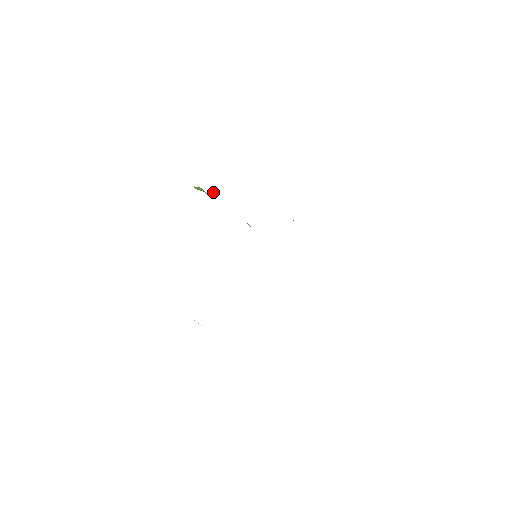
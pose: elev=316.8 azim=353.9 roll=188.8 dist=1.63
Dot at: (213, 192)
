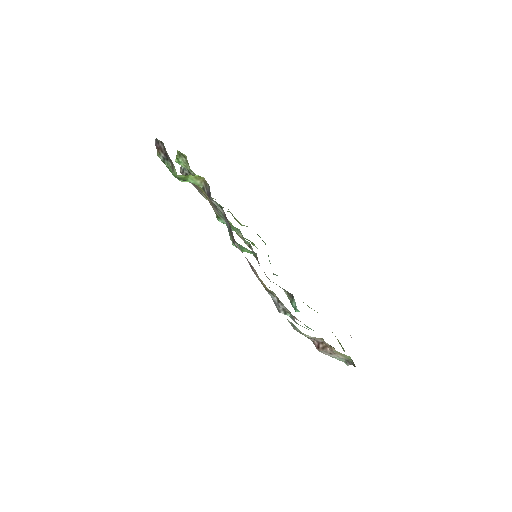
Dot at: occluded
